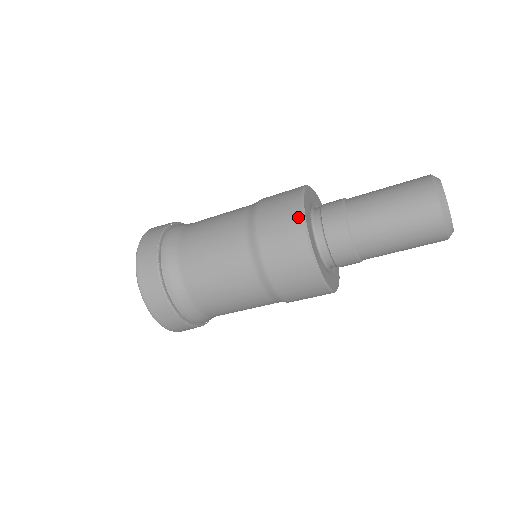
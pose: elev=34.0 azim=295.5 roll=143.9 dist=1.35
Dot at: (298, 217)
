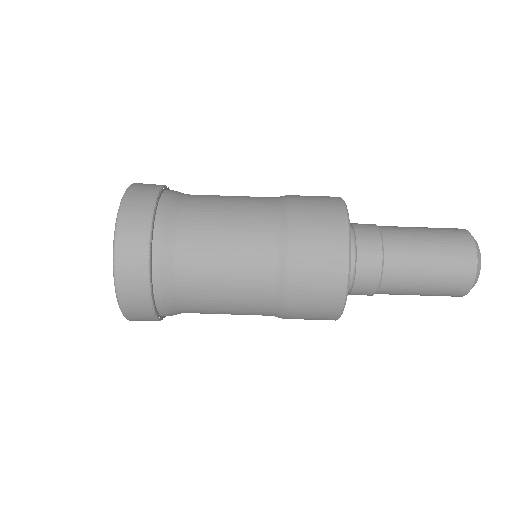
Dot at: occluded
